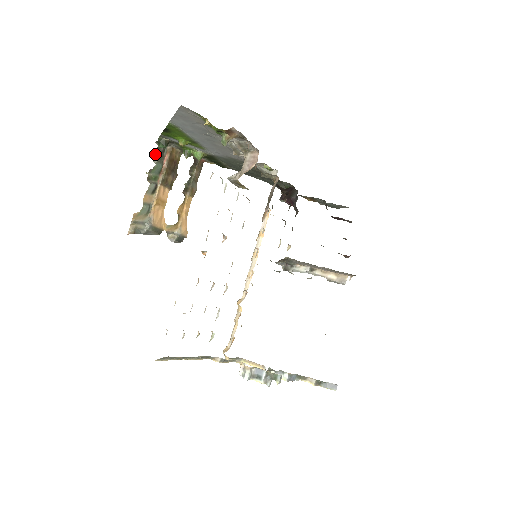
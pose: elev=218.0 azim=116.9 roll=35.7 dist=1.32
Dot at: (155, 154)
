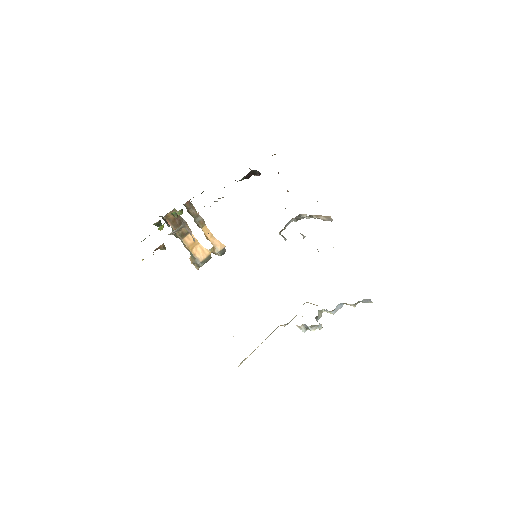
Dot at: (165, 222)
